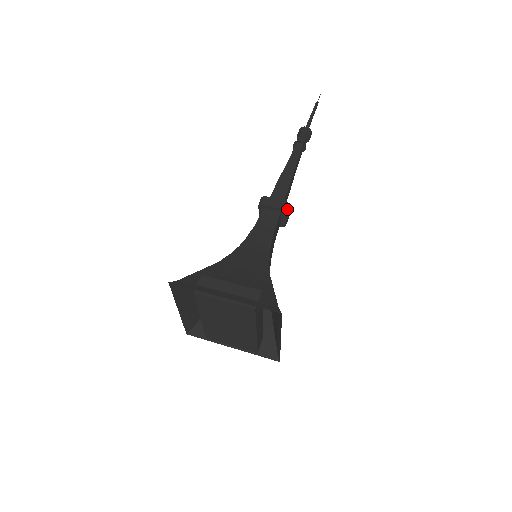
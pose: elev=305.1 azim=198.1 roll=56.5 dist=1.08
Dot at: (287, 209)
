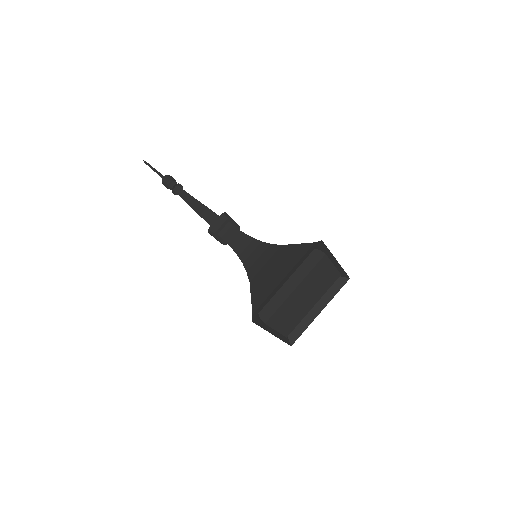
Dot at: occluded
